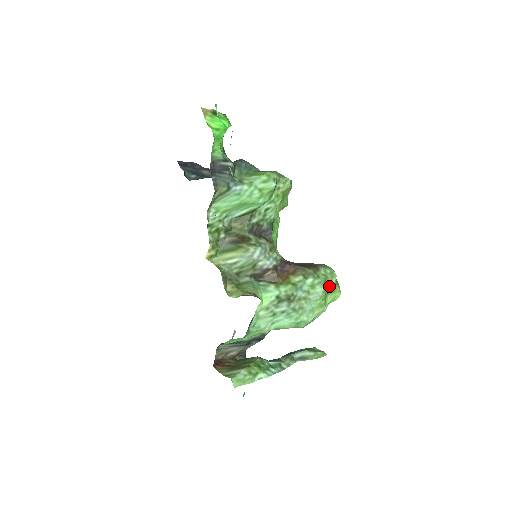
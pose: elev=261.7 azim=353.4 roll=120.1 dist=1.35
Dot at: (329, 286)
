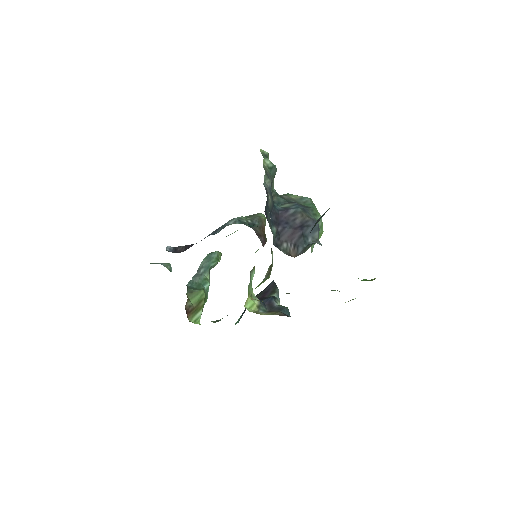
Dot at: occluded
